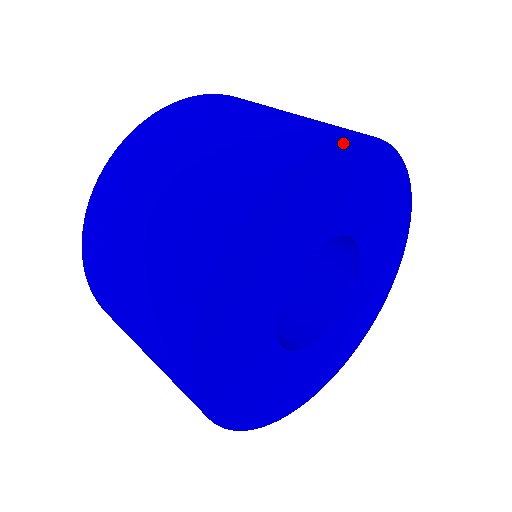
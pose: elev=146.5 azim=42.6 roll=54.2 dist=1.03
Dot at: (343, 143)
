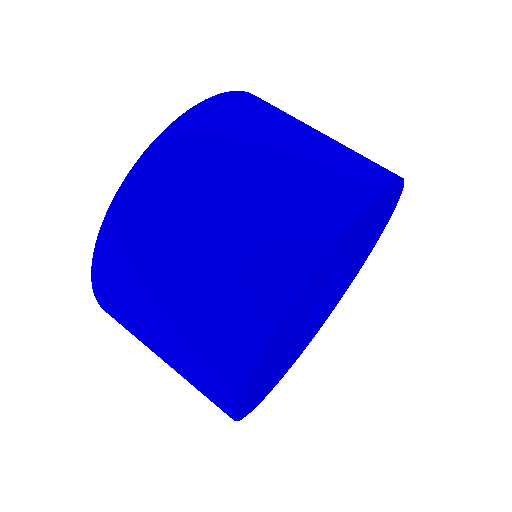
Dot at: (352, 226)
